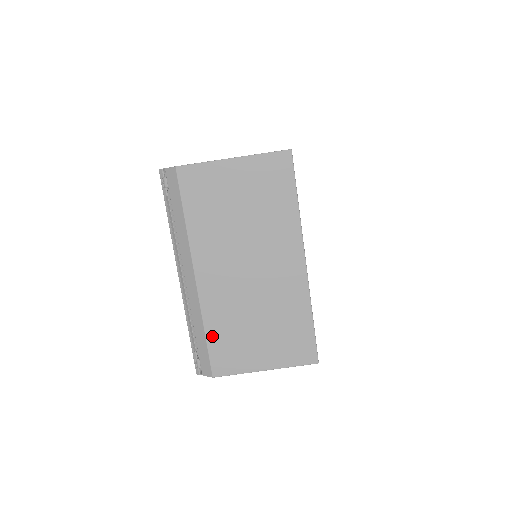
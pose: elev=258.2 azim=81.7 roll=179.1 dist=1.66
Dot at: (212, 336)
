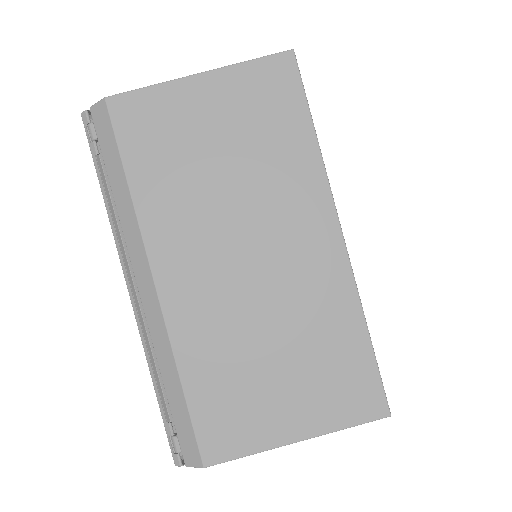
Dot at: (195, 388)
